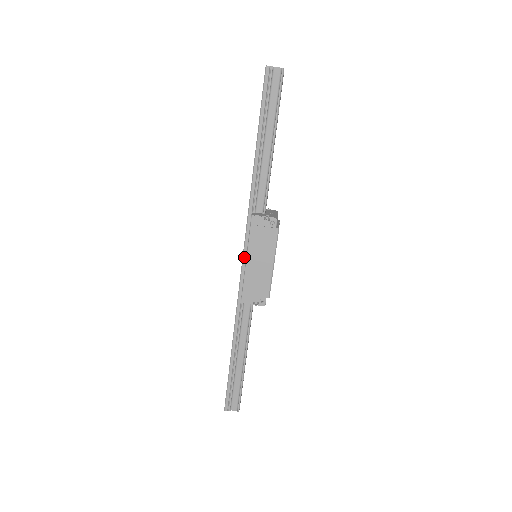
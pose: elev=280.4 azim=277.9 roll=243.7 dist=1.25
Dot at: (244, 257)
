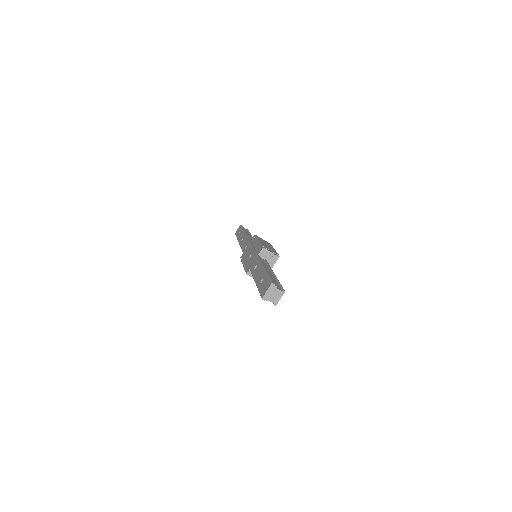
Dot at: occluded
